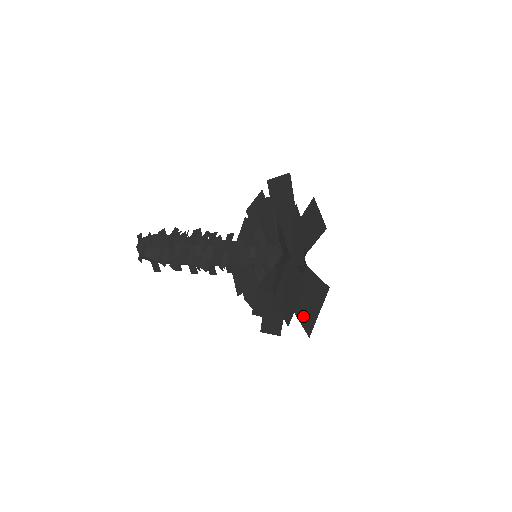
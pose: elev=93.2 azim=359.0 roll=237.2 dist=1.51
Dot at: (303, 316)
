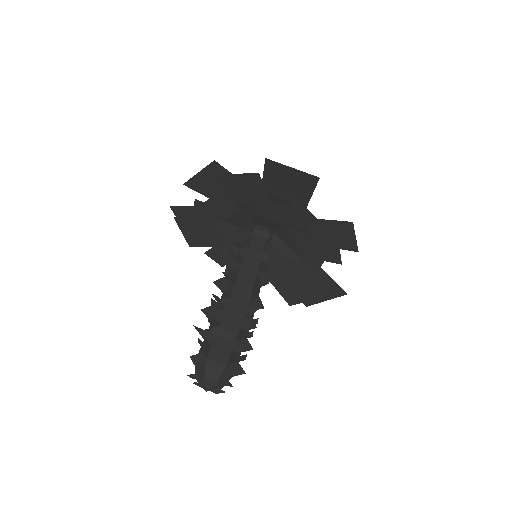
Dot at: occluded
